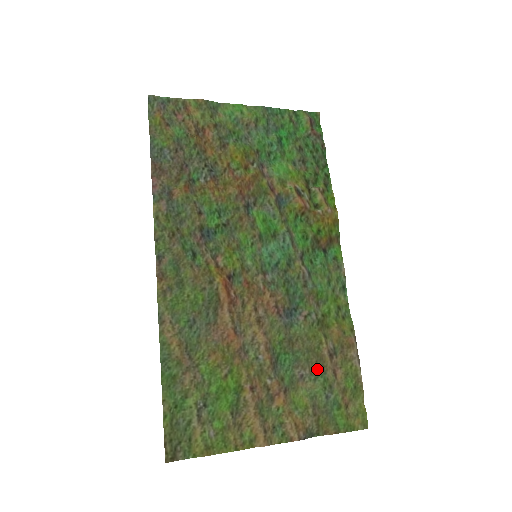
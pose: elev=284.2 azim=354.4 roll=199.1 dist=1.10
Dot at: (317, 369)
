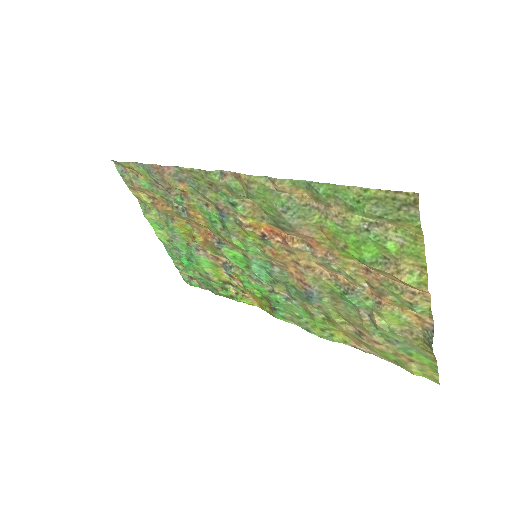
Dot at: (368, 325)
